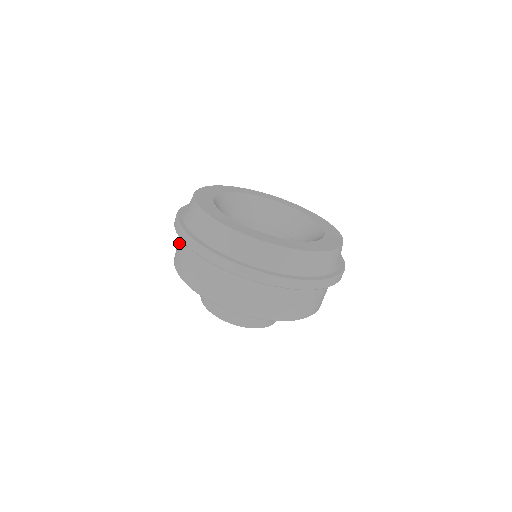
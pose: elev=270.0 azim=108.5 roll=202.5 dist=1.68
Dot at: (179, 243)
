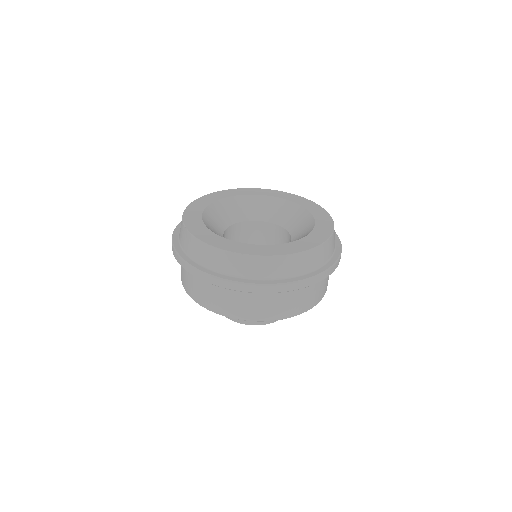
Dot at: (183, 269)
